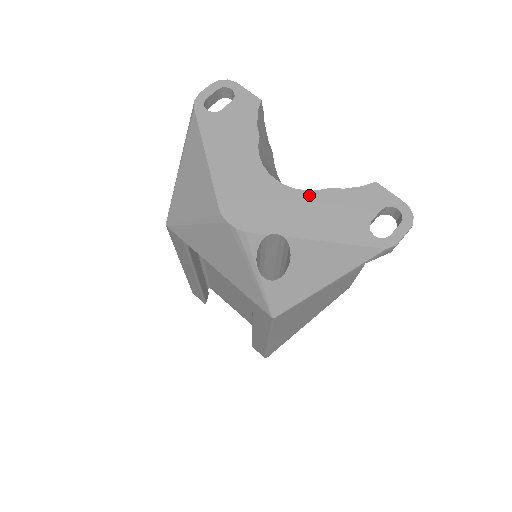
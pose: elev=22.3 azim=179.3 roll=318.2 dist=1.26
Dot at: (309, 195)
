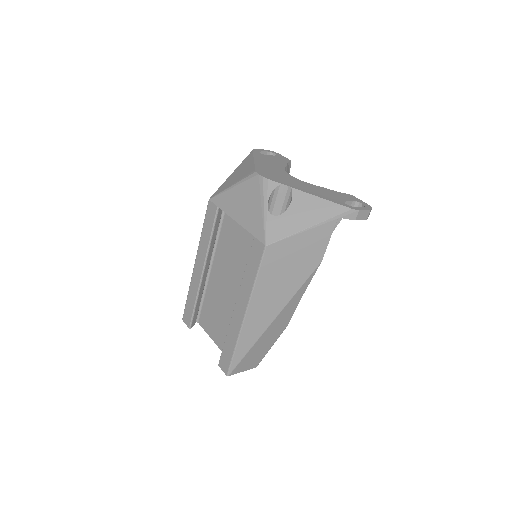
Dot at: (310, 184)
